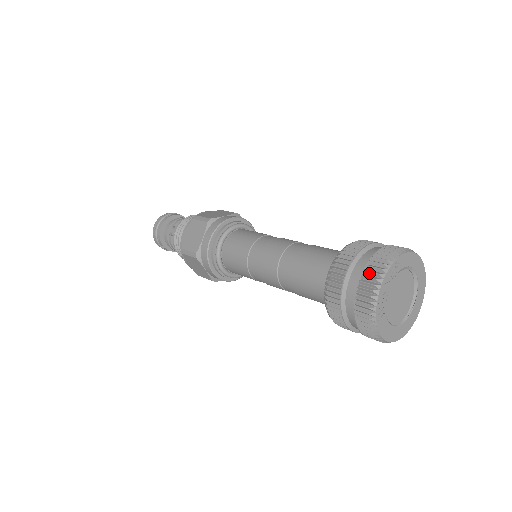
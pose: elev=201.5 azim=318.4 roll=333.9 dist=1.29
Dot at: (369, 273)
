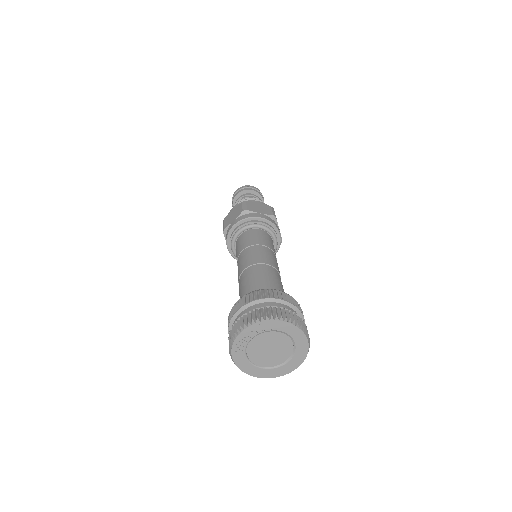
Dot at: (247, 317)
